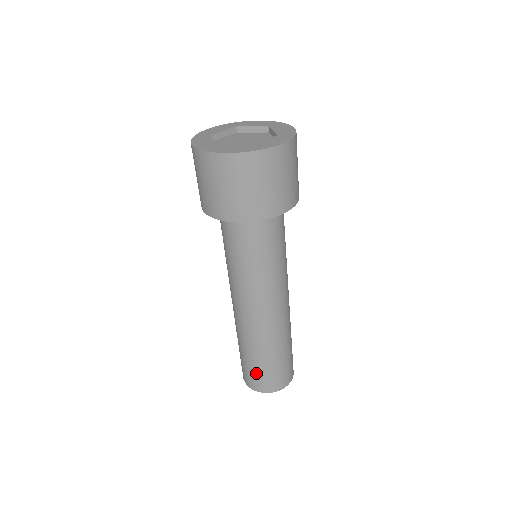
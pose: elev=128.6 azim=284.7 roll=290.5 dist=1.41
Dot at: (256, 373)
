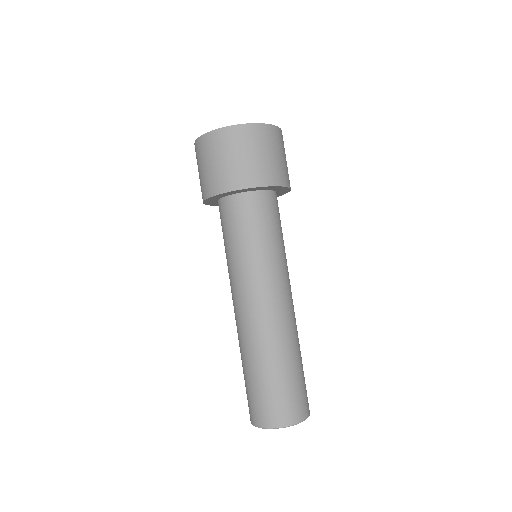
Dot at: (262, 397)
